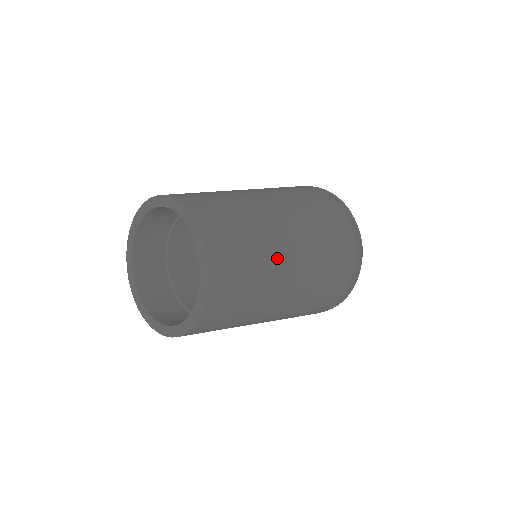
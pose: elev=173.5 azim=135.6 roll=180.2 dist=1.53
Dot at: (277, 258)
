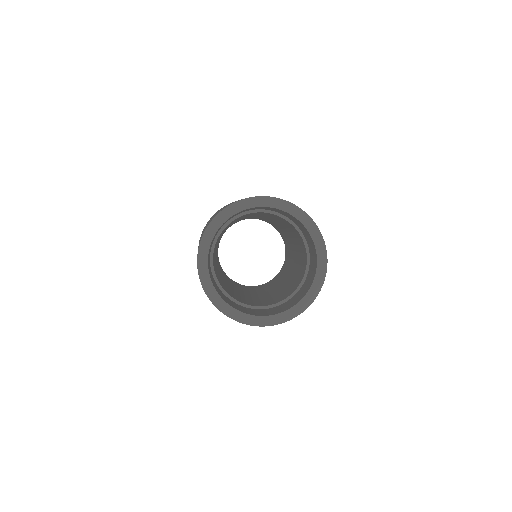
Dot at: occluded
